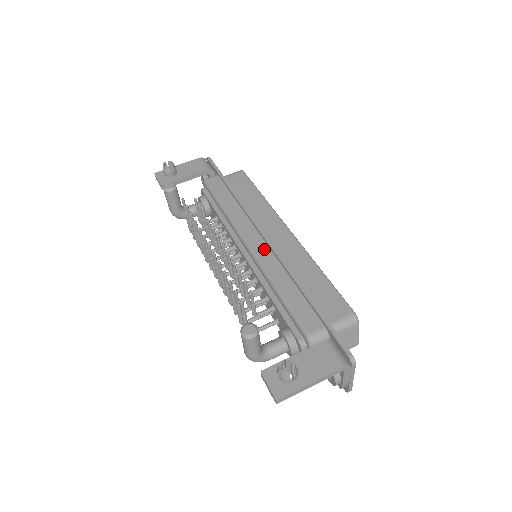
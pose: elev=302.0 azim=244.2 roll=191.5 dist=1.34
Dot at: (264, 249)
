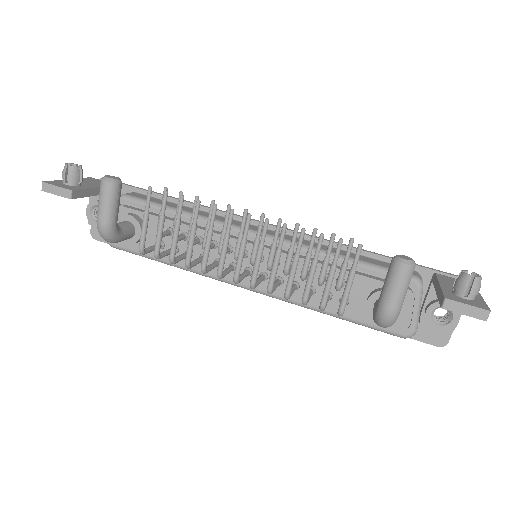
Dot at: (280, 234)
